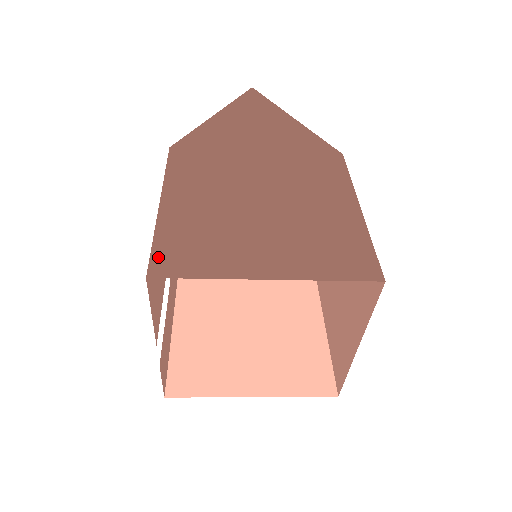
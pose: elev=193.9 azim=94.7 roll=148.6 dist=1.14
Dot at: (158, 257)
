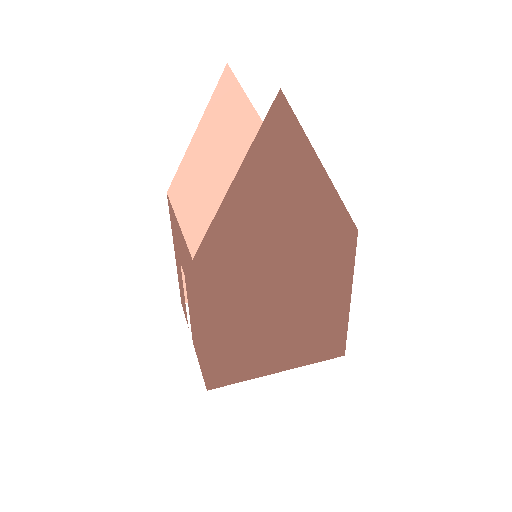
Dot at: (211, 376)
